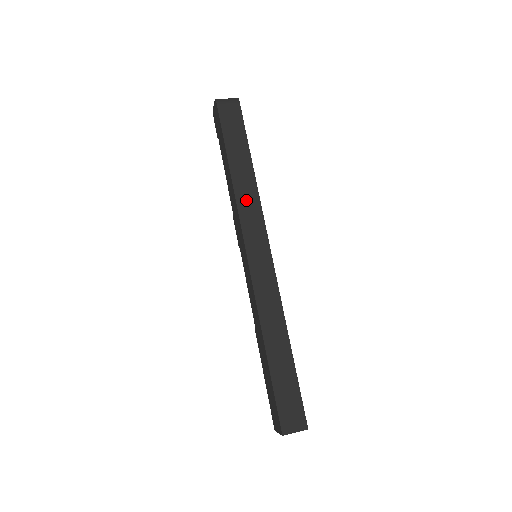
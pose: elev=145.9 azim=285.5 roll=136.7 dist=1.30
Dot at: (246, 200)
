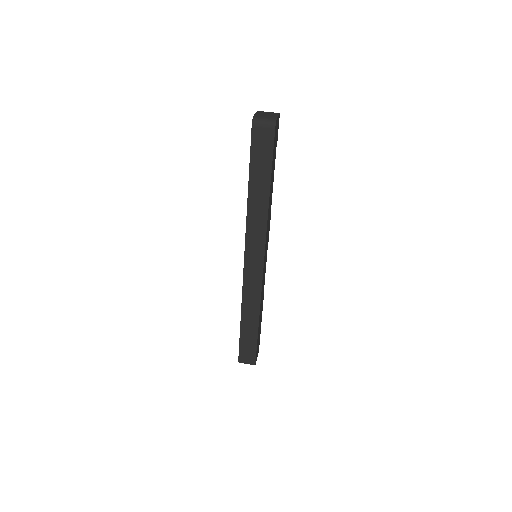
Dot at: (255, 221)
